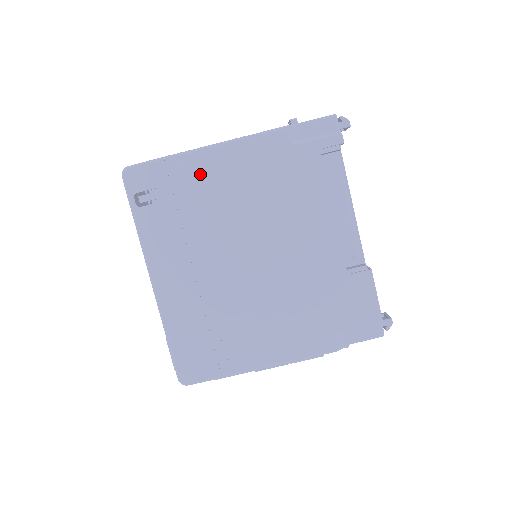
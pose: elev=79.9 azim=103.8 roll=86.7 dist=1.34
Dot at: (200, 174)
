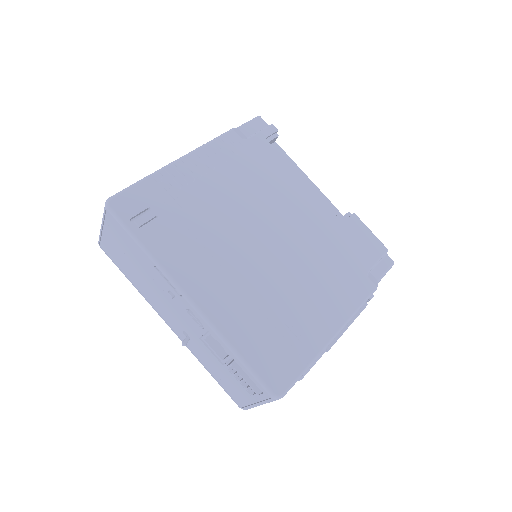
Dot at: (184, 183)
